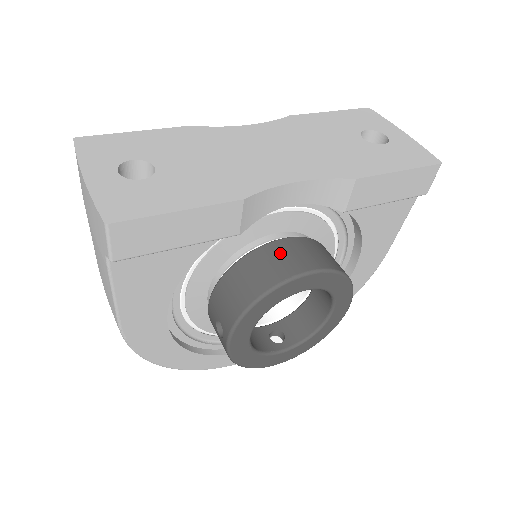
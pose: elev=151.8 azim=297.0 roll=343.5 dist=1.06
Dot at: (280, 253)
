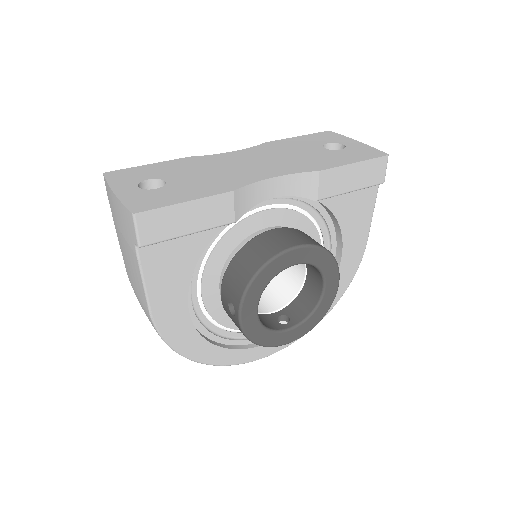
Dot at: (271, 238)
